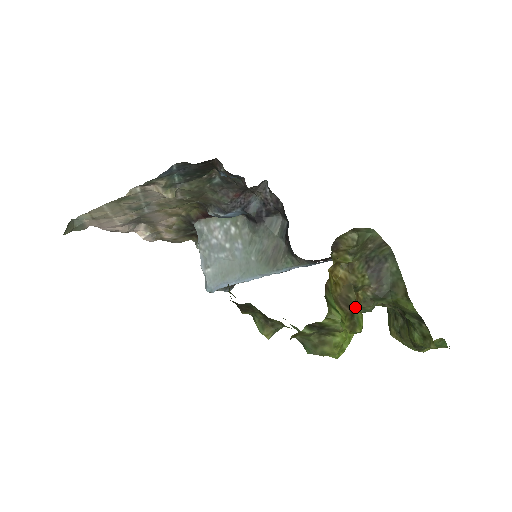
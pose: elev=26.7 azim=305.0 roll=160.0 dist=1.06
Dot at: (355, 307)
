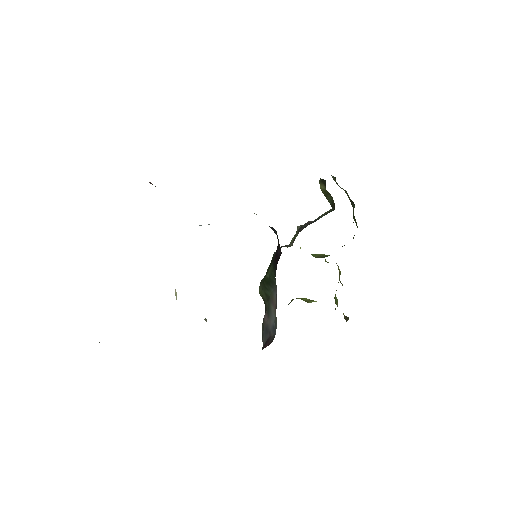
Dot at: (339, 279)
